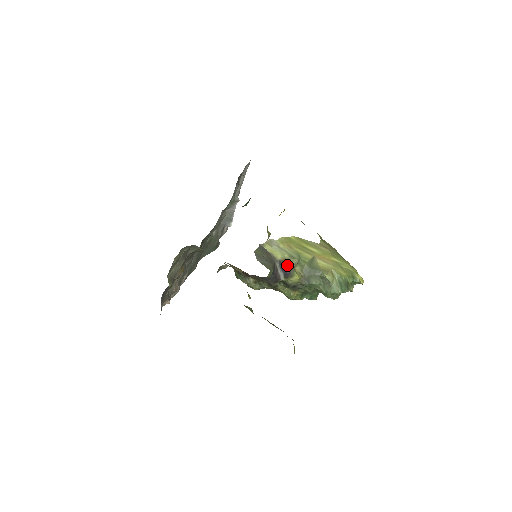
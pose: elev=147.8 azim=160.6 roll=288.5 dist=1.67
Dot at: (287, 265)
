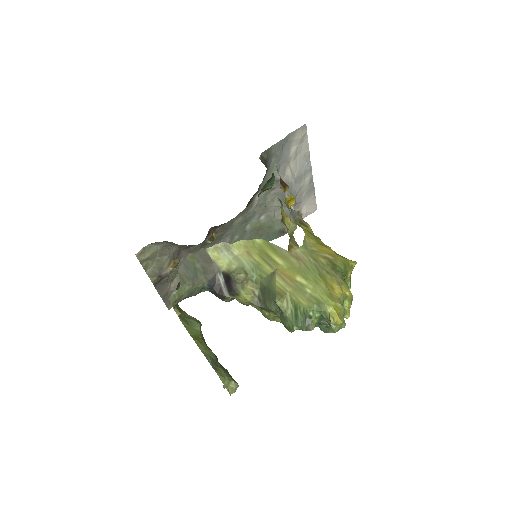
Dot at: (232, 279)
